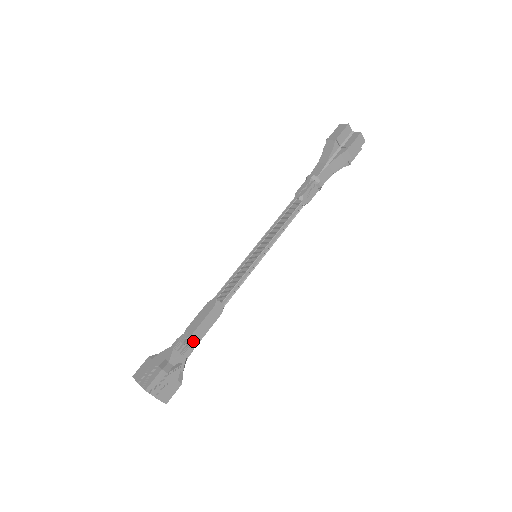
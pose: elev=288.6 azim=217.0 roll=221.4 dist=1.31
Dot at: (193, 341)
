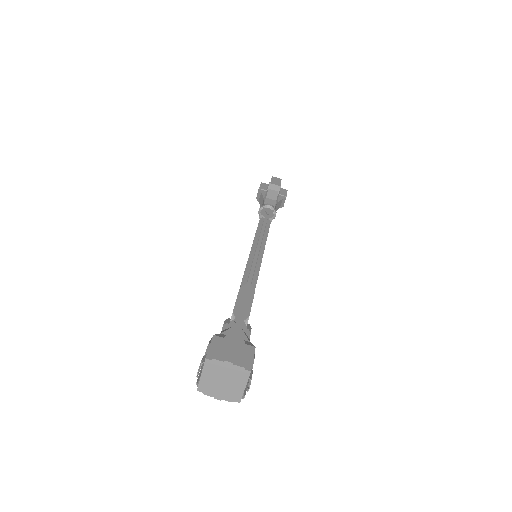
Dot at: (249, 325)
